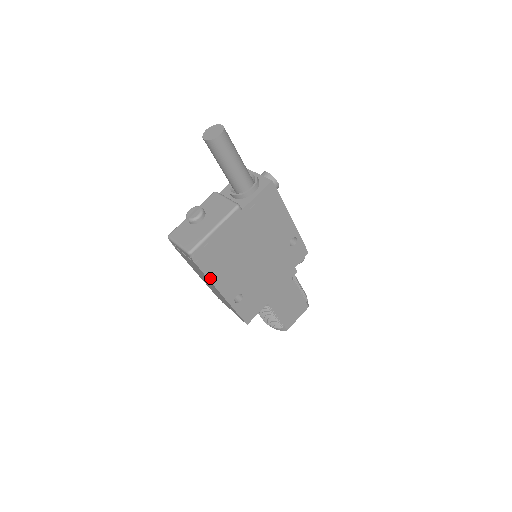
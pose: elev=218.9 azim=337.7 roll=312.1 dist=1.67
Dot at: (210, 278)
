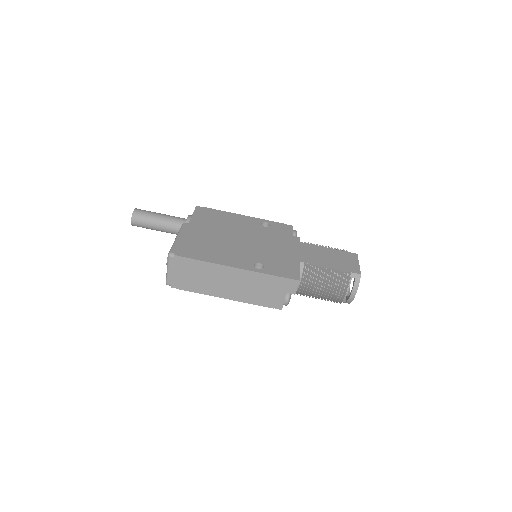
Dot at: (208, 261)
